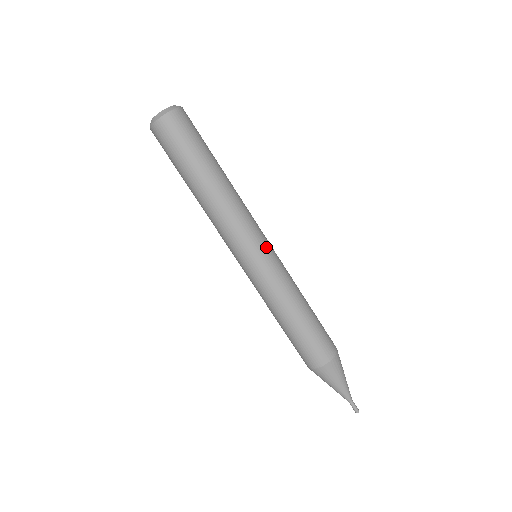
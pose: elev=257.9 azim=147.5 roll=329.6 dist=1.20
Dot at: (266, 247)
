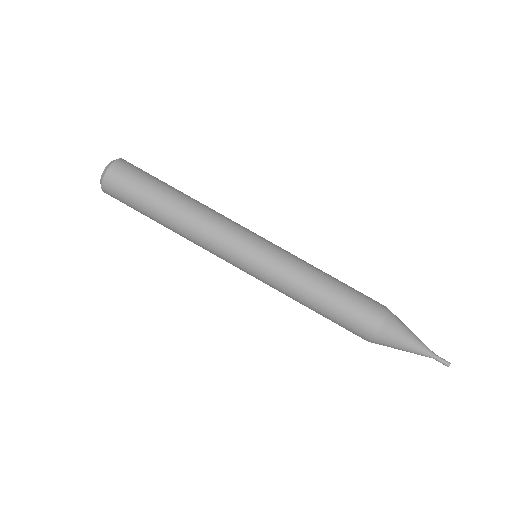
Dot at: (257, 243)
